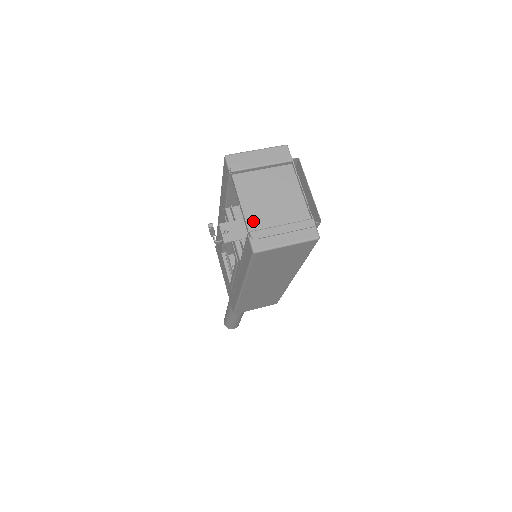
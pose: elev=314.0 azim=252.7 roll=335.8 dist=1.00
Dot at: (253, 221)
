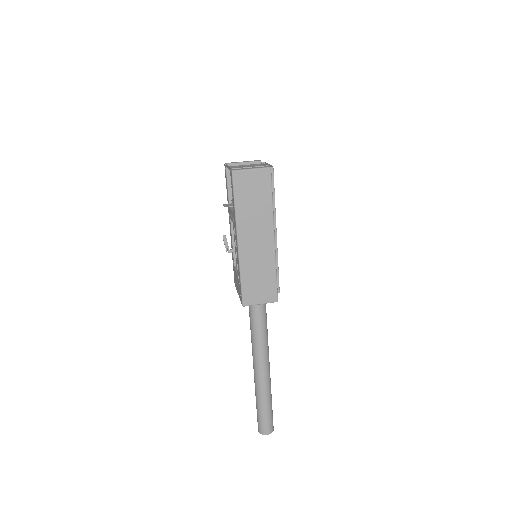
Dot at: occluded
